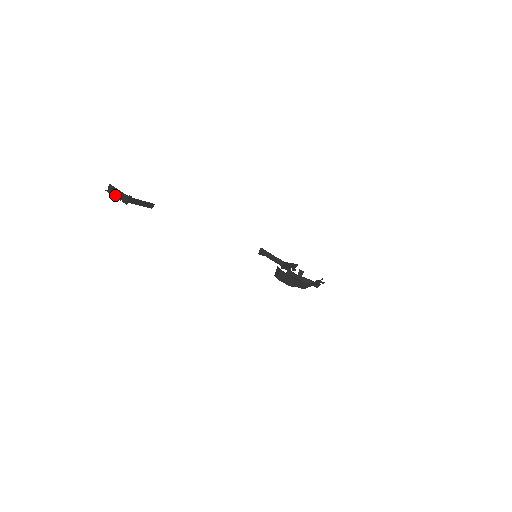
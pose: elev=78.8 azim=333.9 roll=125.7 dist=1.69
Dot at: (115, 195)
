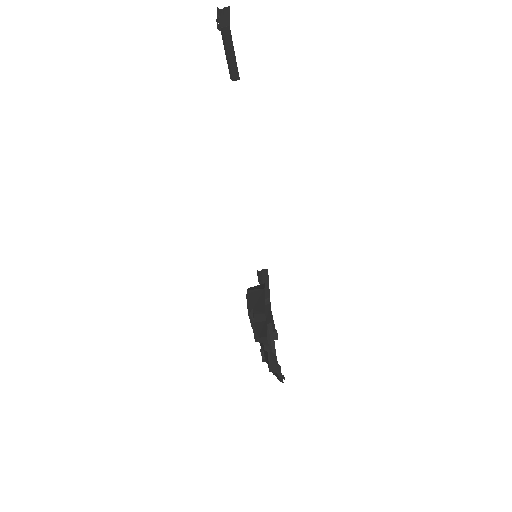
Dot at: (220, 16)
